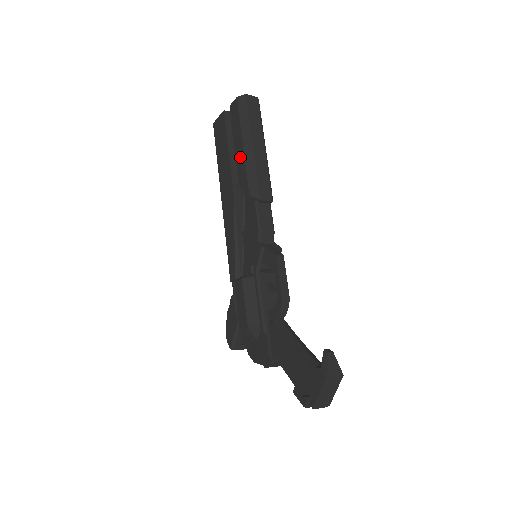
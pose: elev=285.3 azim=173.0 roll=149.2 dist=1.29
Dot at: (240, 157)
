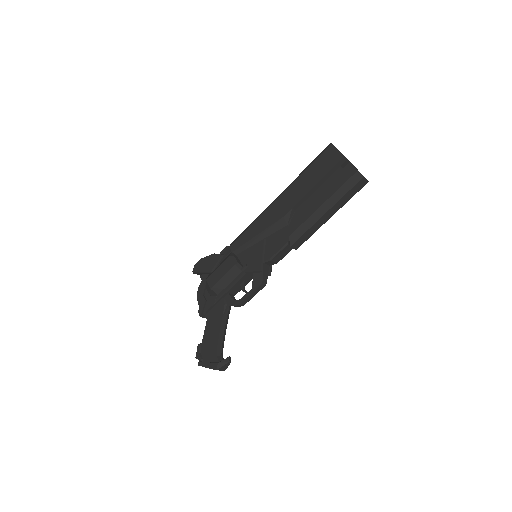
Dot at: (313, 206)
